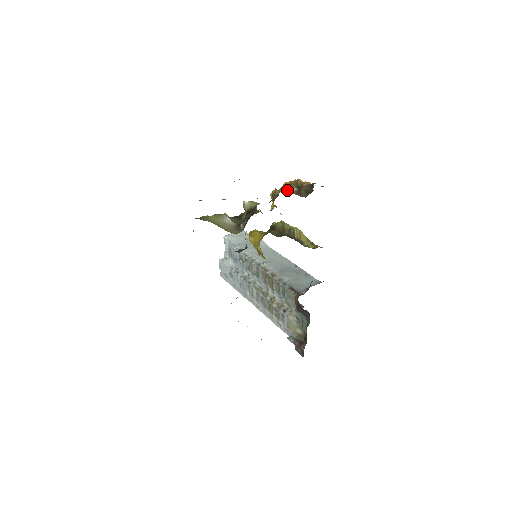
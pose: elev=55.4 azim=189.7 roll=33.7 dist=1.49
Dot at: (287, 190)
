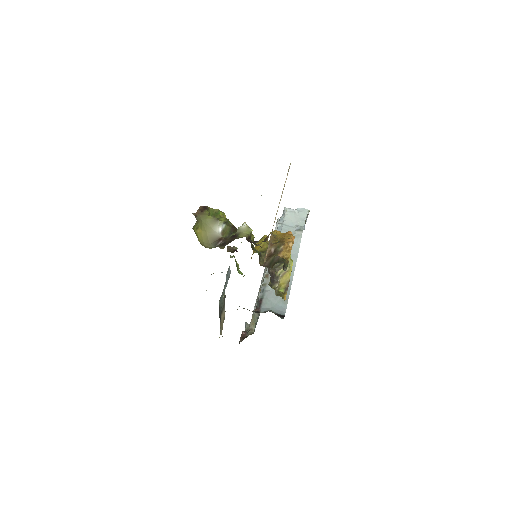
Dot at: (270, 245)
